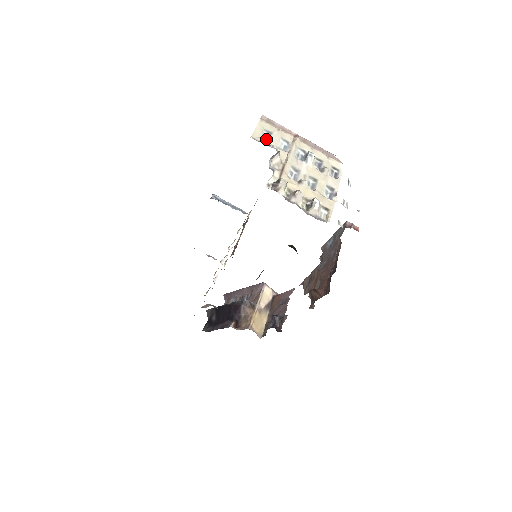
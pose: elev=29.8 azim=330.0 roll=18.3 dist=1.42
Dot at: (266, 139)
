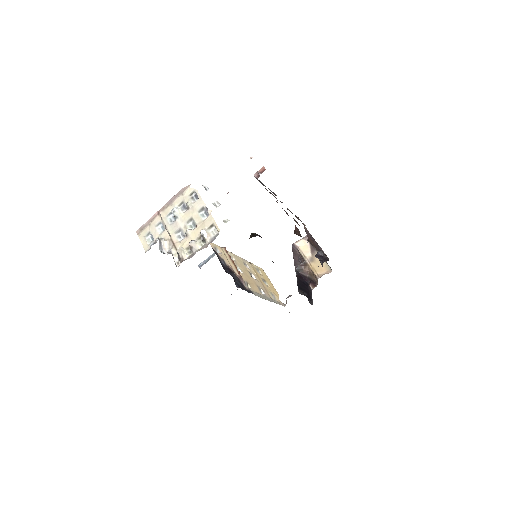
Dot at: (152, 240)
